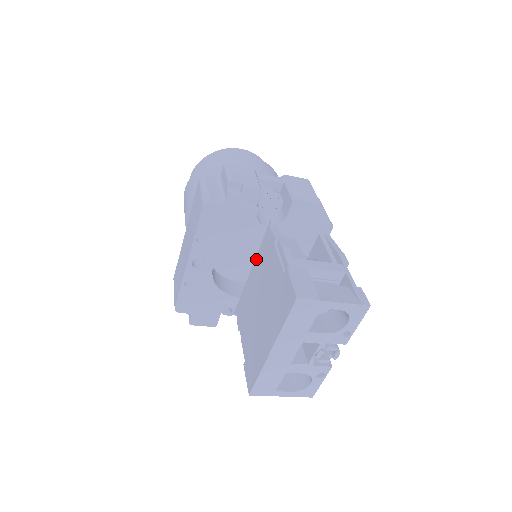
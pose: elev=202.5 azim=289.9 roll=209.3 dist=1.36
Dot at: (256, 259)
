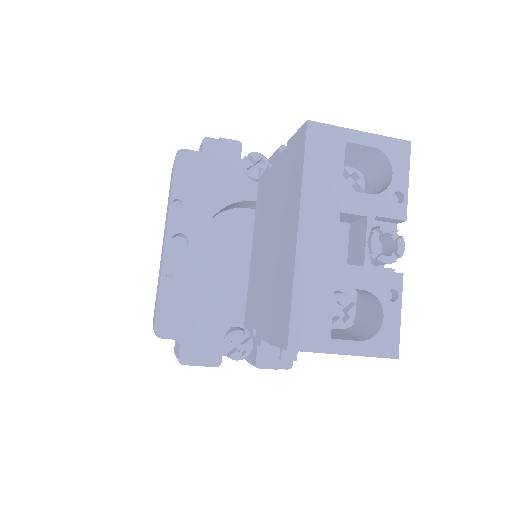
Dot at: (254, 228)
